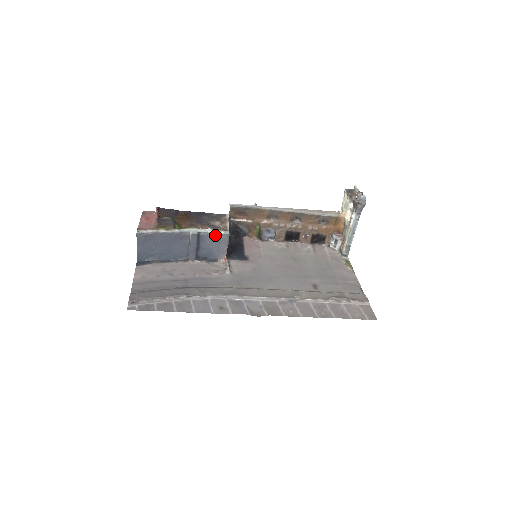
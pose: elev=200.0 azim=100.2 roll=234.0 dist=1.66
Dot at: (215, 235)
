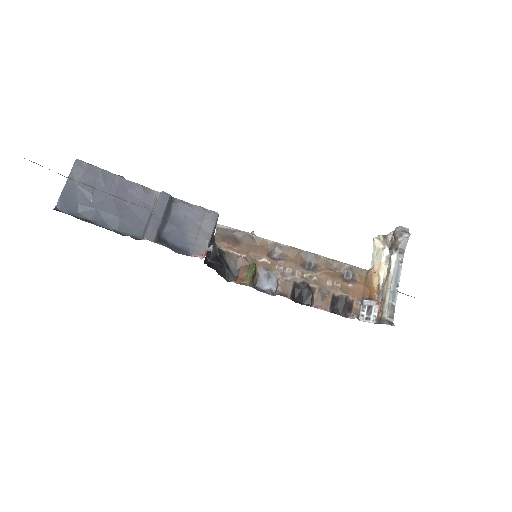
Dot at: (196, 209)
